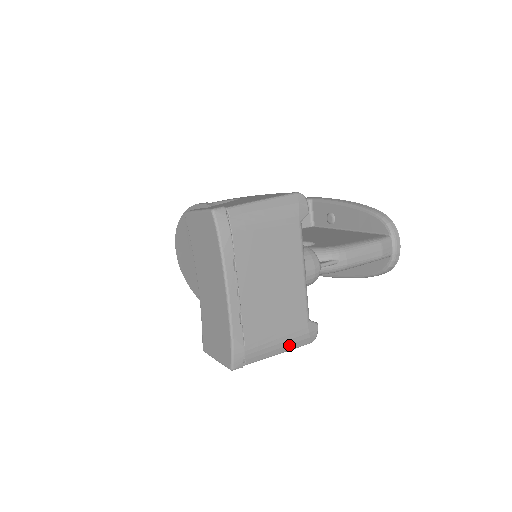
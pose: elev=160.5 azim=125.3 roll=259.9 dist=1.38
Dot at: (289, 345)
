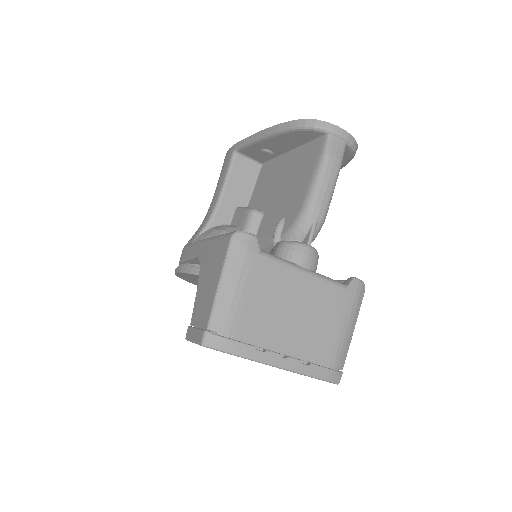
Dot at: (353, 318)
